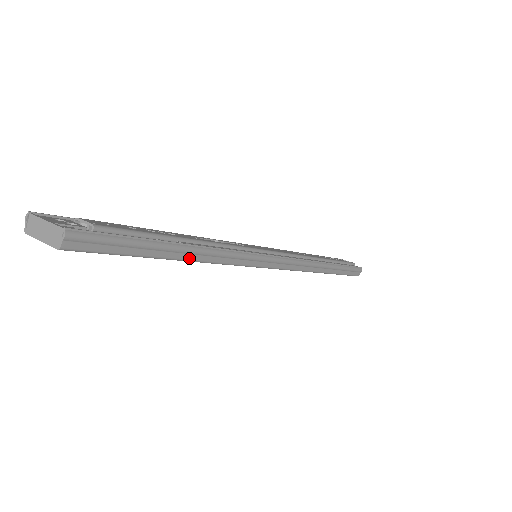
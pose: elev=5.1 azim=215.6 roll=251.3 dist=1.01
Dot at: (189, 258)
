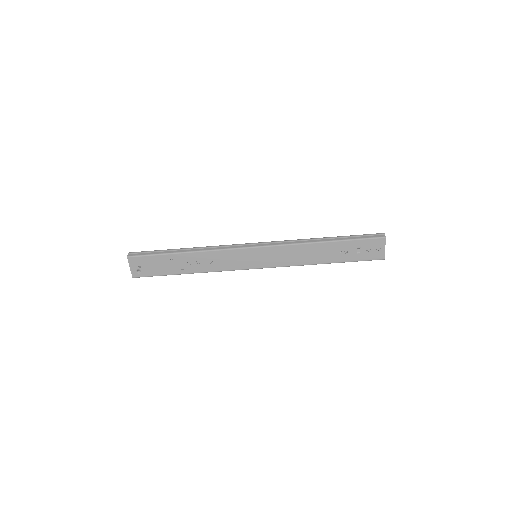
Dot at: (188, 251)
